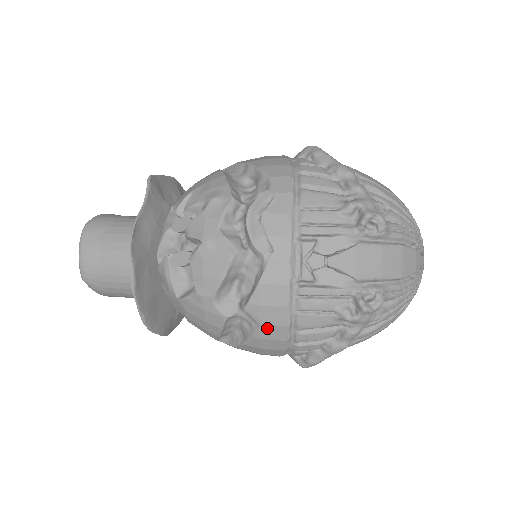
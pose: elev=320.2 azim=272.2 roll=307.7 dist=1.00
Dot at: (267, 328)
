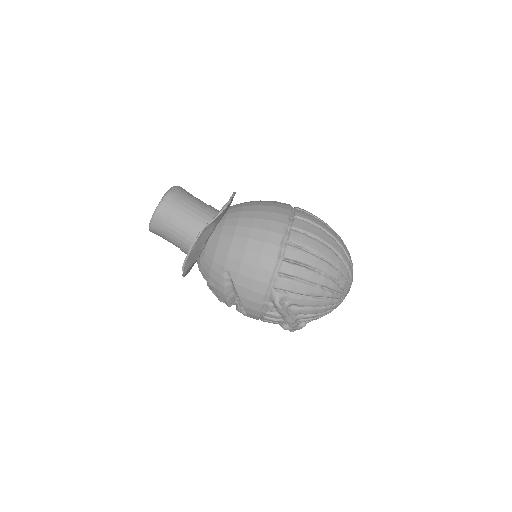
Dot at: occluded
